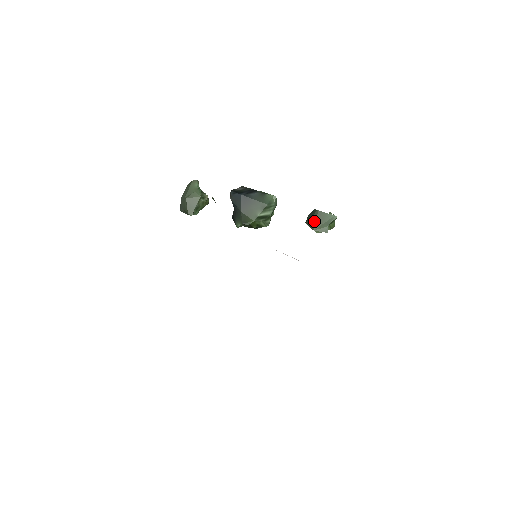
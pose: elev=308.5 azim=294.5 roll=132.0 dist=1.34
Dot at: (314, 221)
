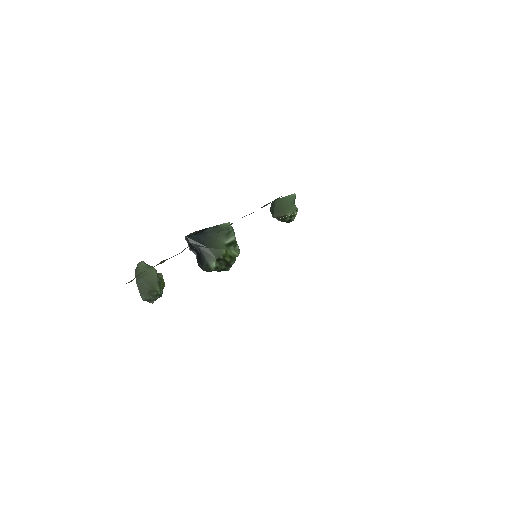
Dot at: (279, 209)
